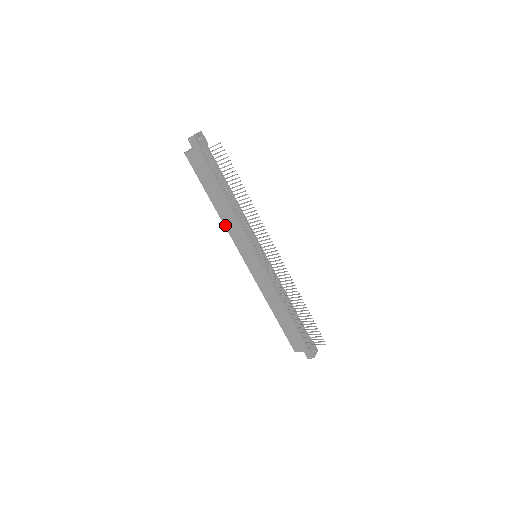
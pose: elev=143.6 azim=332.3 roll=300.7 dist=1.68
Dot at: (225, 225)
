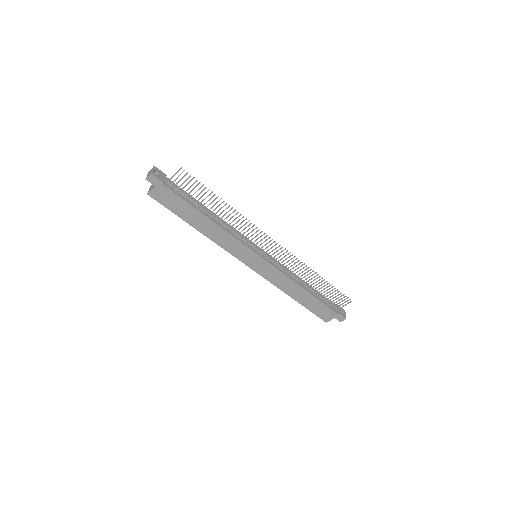
Dot at: (216, 242)
